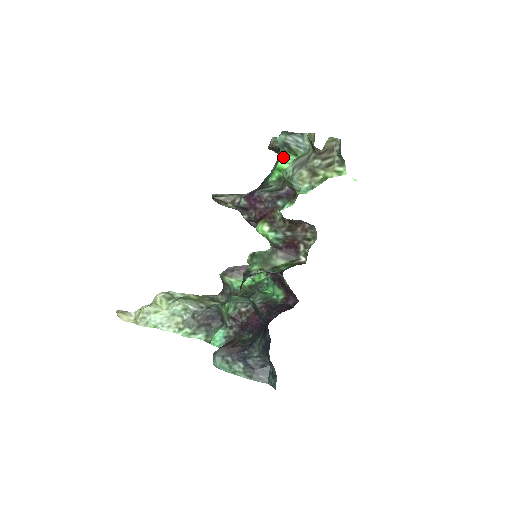
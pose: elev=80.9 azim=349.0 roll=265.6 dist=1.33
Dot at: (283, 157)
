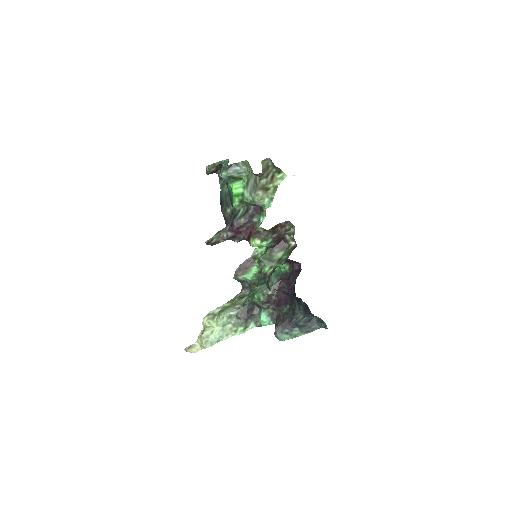
Dot at: (233, 186)
